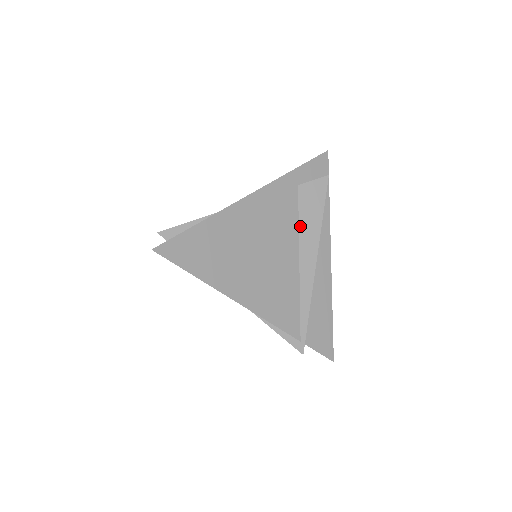
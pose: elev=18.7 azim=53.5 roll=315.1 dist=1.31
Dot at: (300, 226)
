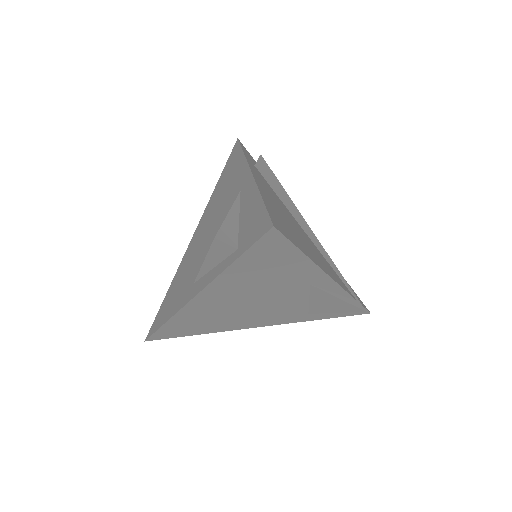
Dot at: (282, 201)
